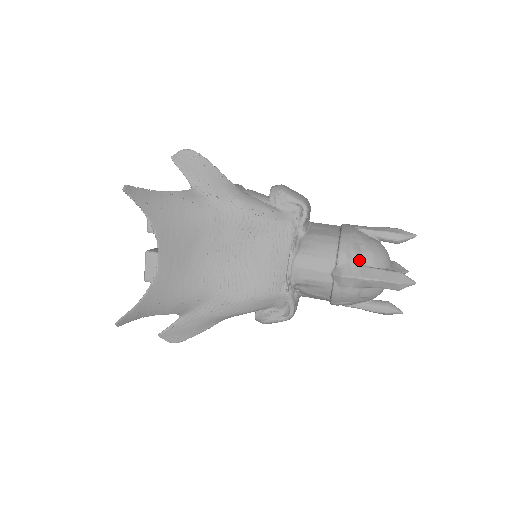
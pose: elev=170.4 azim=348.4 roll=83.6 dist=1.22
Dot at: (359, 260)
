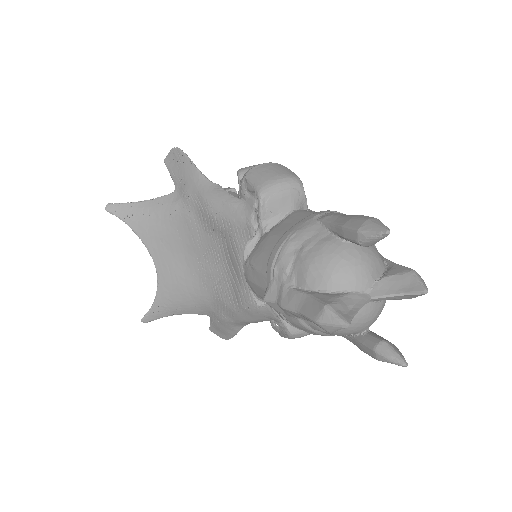
Dot at: (287, 277)
